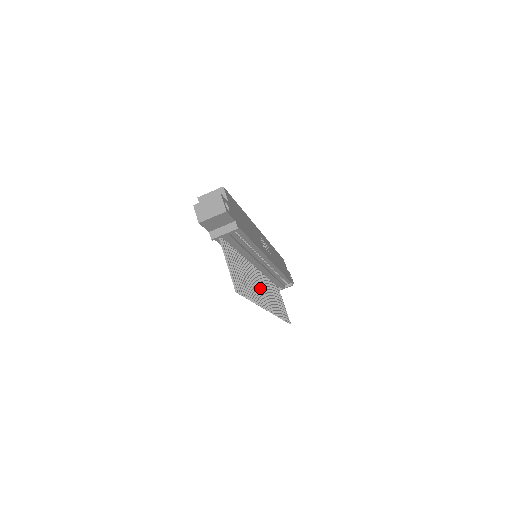
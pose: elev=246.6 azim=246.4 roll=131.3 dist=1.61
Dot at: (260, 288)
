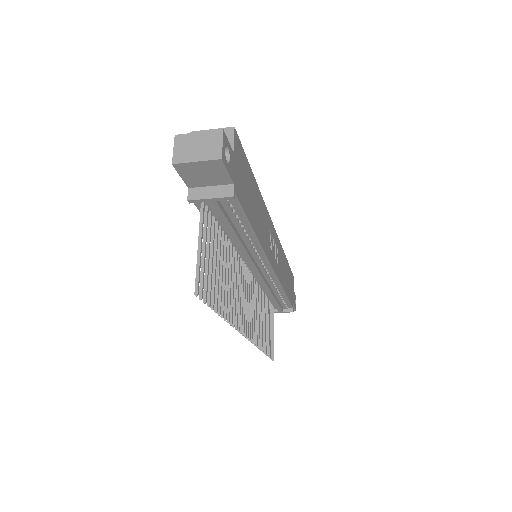
Dot at: (245, 301)
